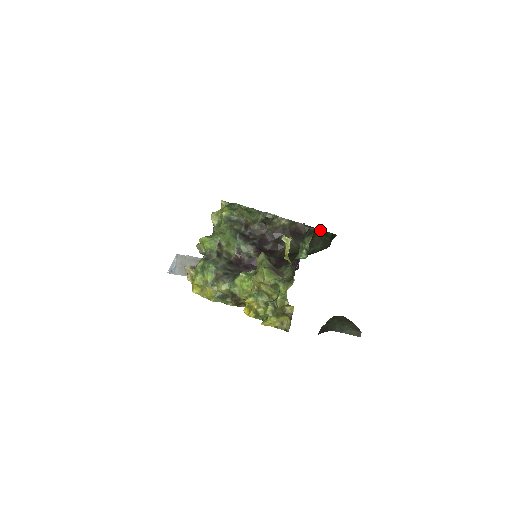
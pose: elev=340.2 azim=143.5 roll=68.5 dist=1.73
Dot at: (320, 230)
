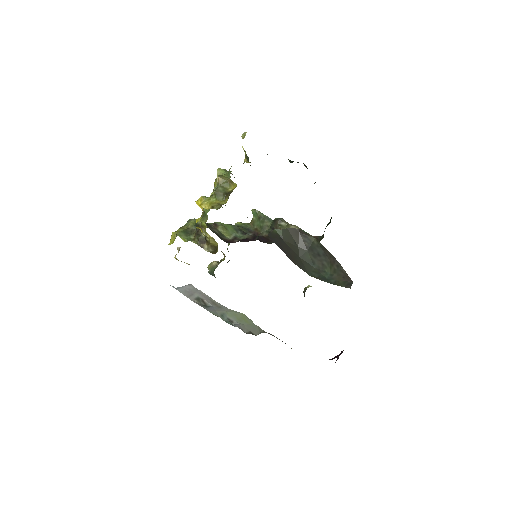
Dot at: (328, 224)
